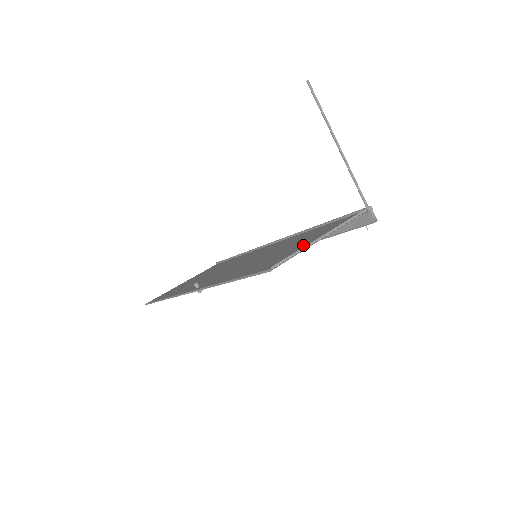
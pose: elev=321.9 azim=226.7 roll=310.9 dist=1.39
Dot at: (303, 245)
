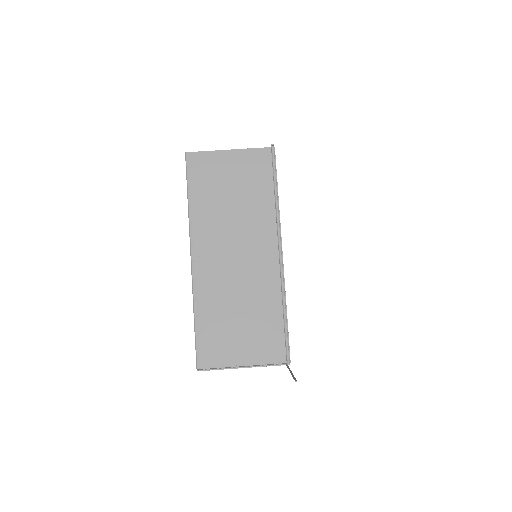
Dot at: (234, 355)
